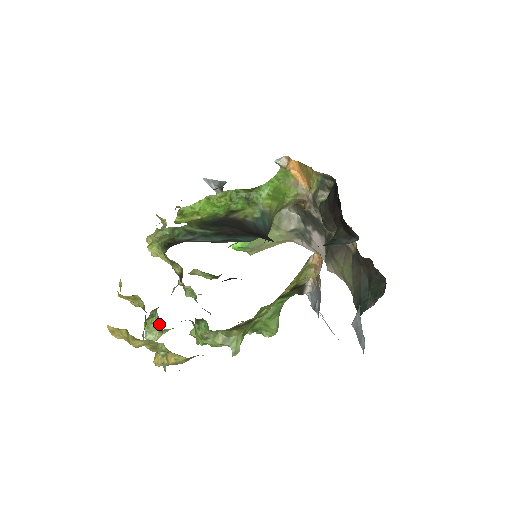
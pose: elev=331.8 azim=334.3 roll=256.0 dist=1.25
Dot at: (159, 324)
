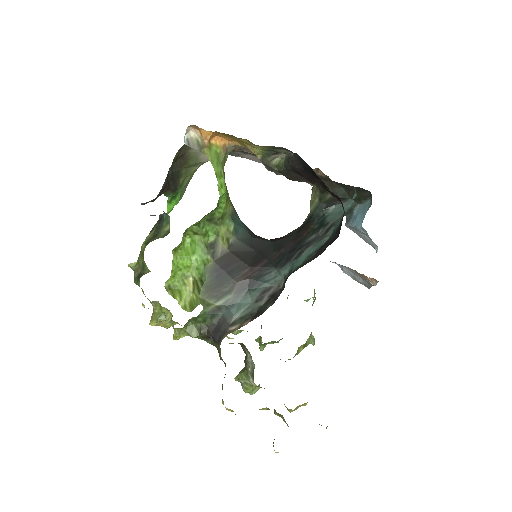
Dot at: (264, 388)
